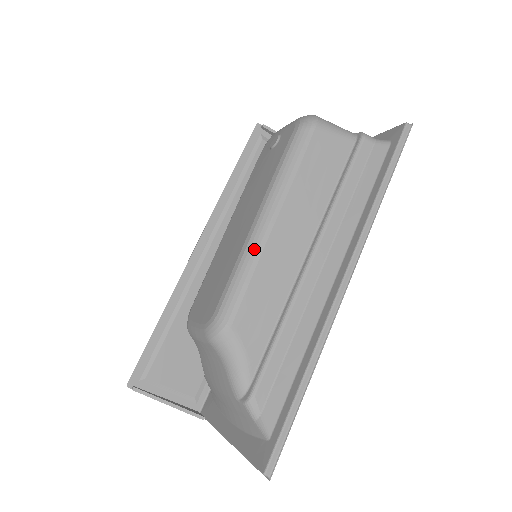
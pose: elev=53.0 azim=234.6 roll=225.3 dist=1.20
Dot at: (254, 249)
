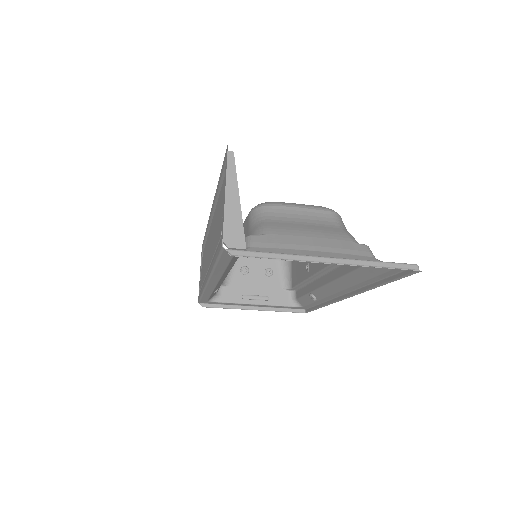
Dot at: occluded
